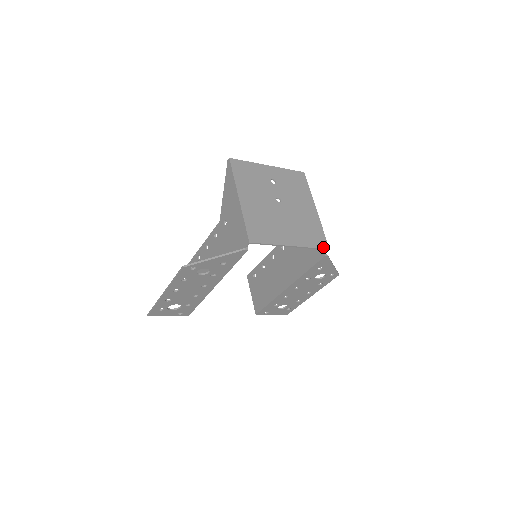
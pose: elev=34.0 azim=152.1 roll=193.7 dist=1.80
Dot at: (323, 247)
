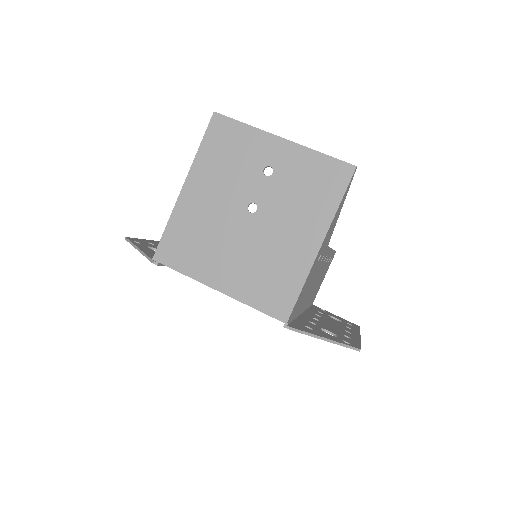
Dot at: (276, 315)
